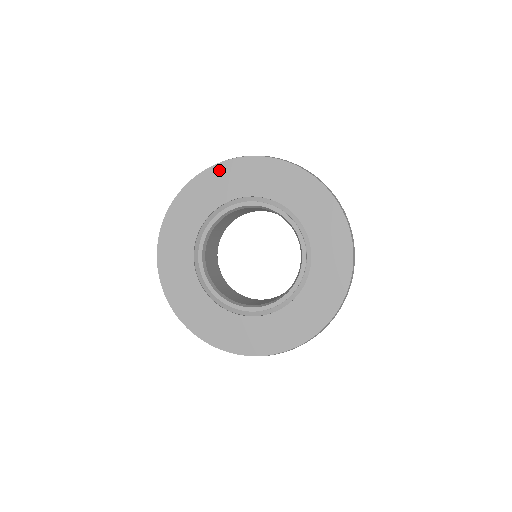
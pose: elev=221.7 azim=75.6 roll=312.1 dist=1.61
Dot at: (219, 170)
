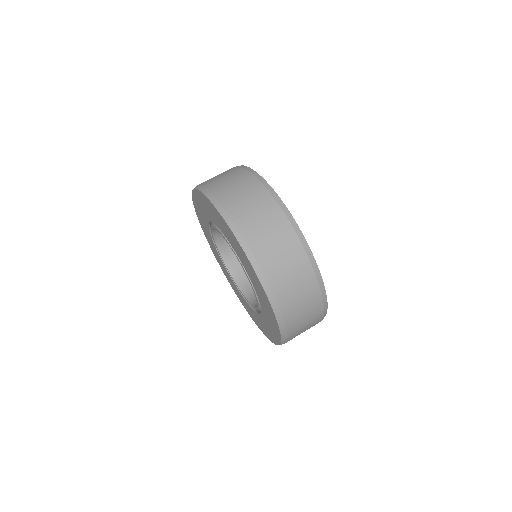
Dot at: (196, 195)
